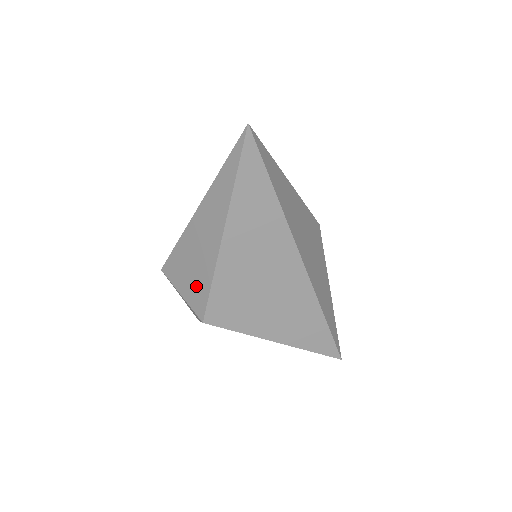
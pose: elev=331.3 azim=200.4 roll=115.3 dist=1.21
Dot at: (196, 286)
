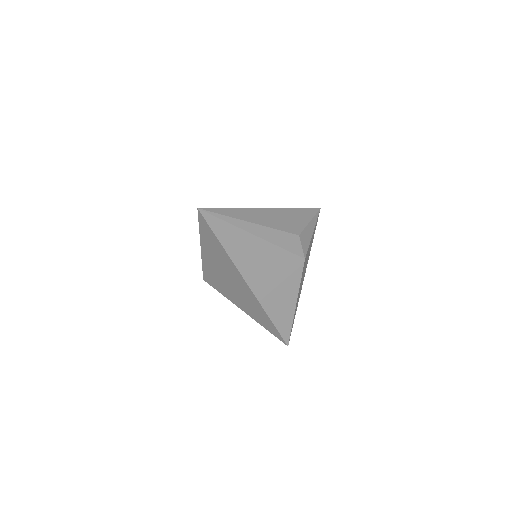
Dot at: occluded
